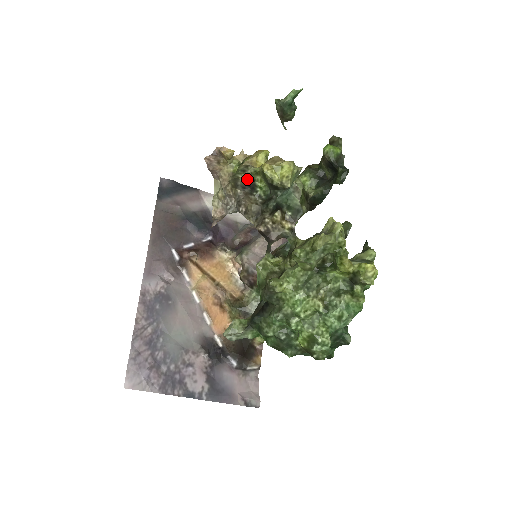
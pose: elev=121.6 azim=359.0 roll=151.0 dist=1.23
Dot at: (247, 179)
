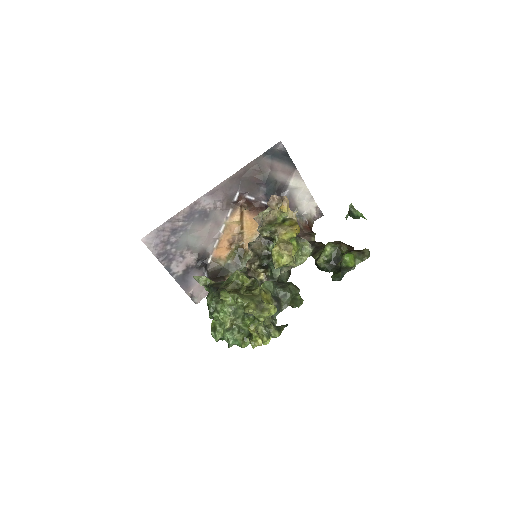
Dot at: (270, 237)
